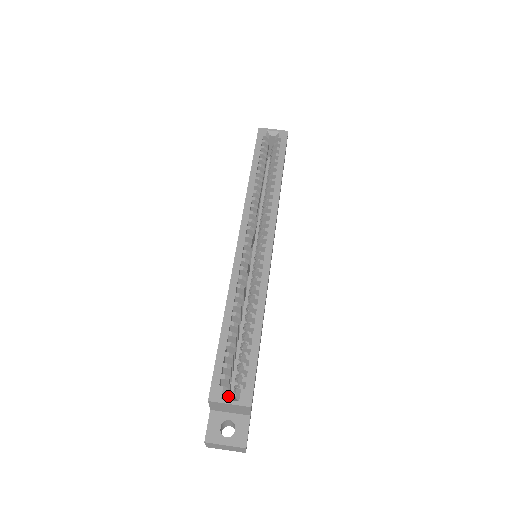
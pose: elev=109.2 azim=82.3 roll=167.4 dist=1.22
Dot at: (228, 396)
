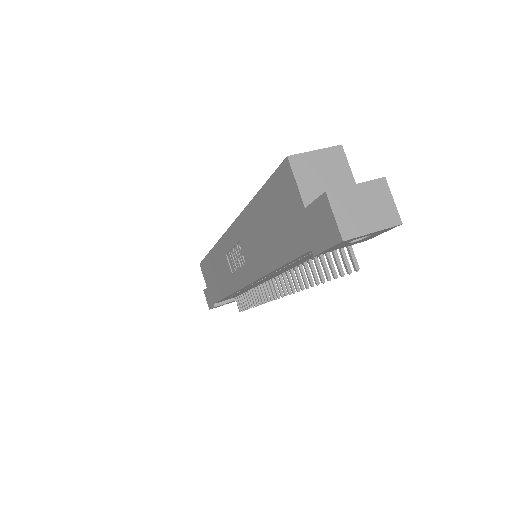
Dot at: occluded
